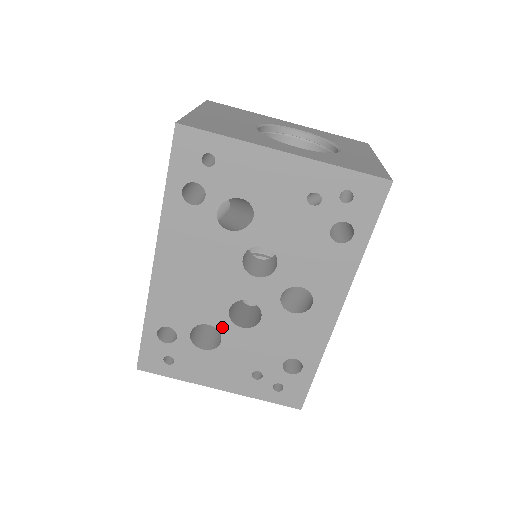
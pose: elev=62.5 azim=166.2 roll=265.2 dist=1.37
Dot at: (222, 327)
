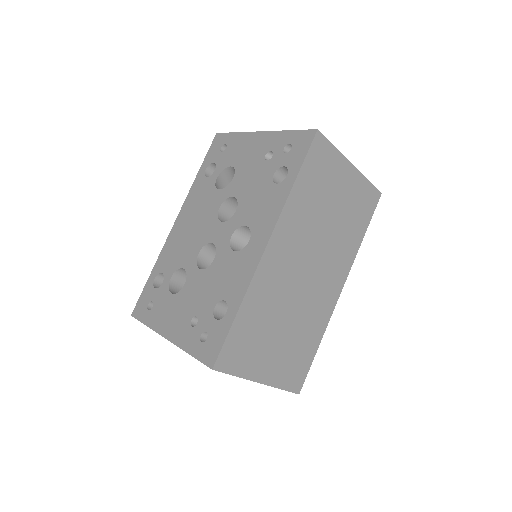
Dot at: (190, 270)
